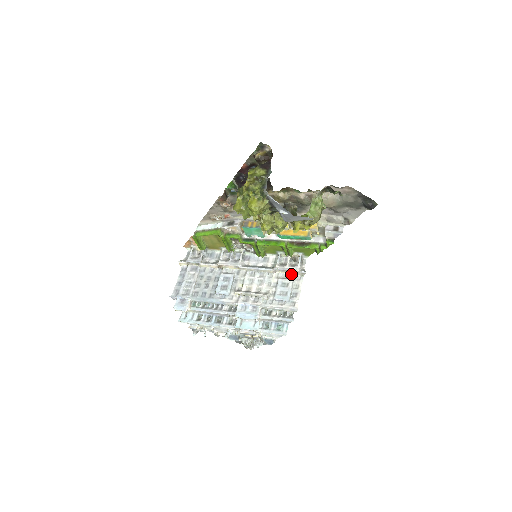
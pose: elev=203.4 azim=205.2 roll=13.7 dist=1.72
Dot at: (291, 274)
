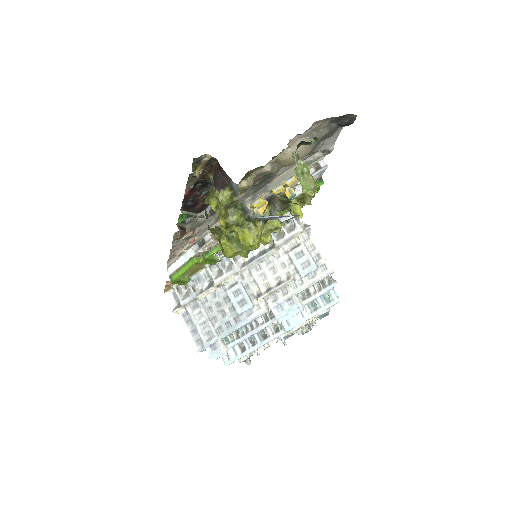
Dot at: (296, 239)
